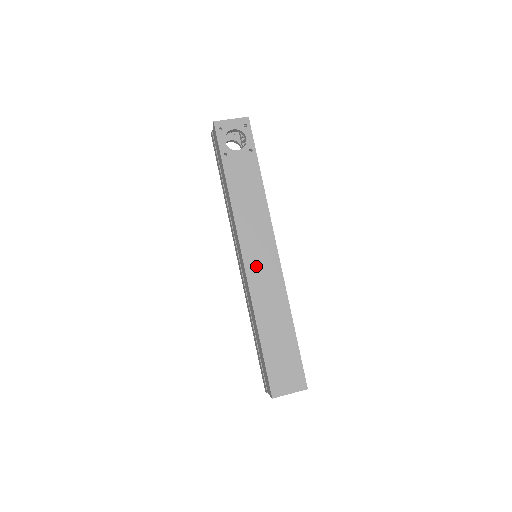
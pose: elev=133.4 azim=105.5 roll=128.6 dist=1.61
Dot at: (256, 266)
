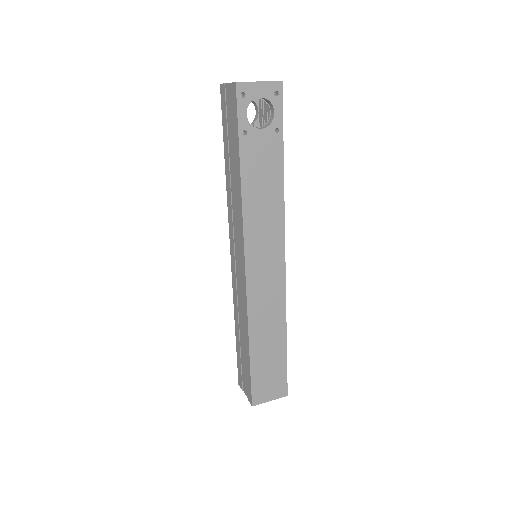
Dot at: (259, 276)
